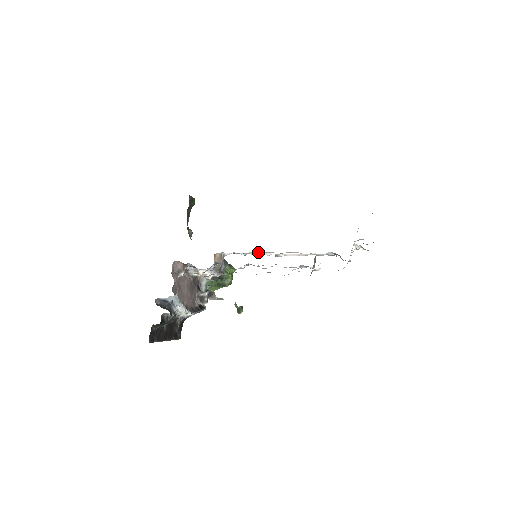
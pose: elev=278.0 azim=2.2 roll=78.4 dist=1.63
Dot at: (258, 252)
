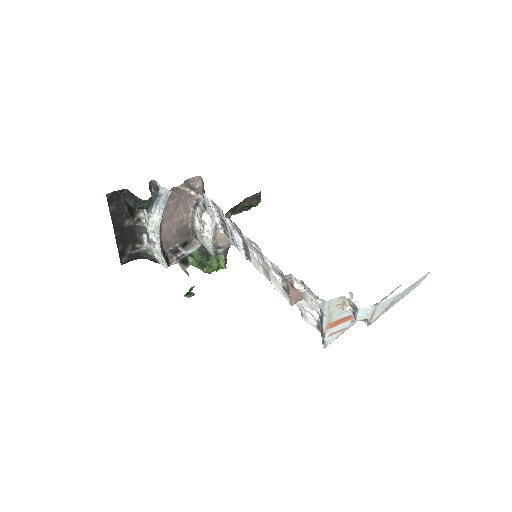
Dot at: occluded
